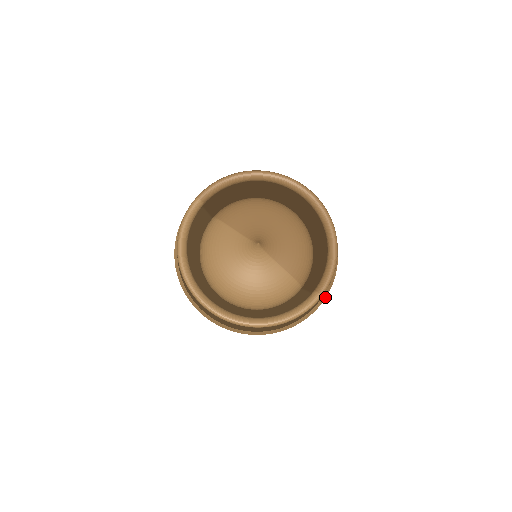
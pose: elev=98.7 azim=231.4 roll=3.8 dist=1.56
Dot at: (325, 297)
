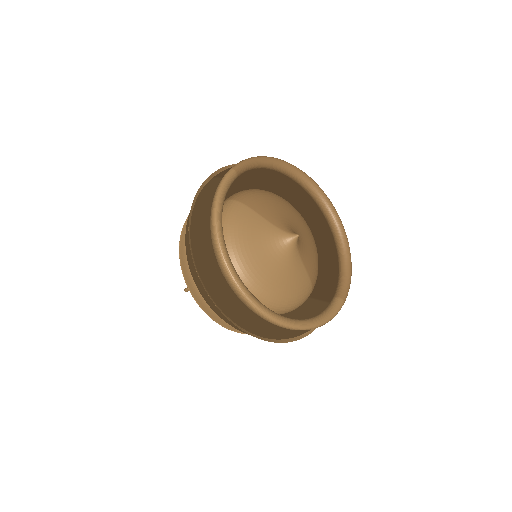
Dot at: occluded
